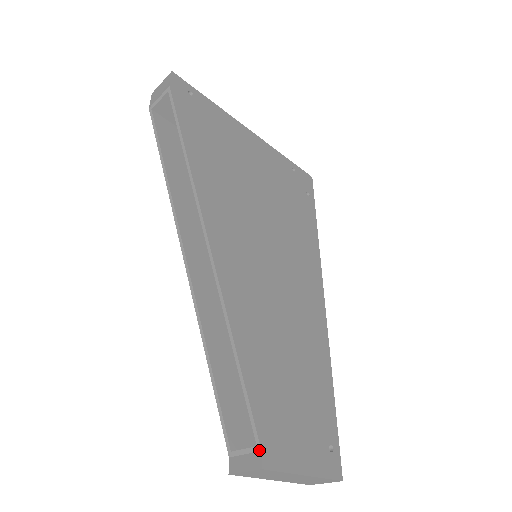
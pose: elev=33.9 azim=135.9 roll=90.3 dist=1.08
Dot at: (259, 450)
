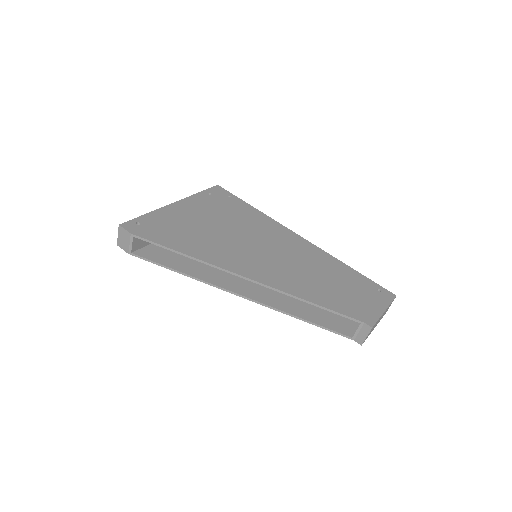
Dot at: (363, 324)
